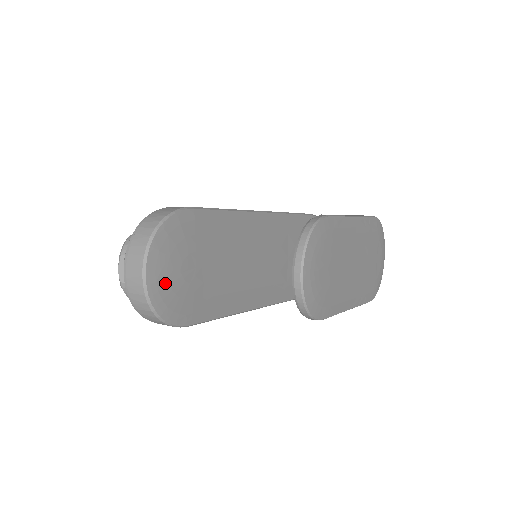
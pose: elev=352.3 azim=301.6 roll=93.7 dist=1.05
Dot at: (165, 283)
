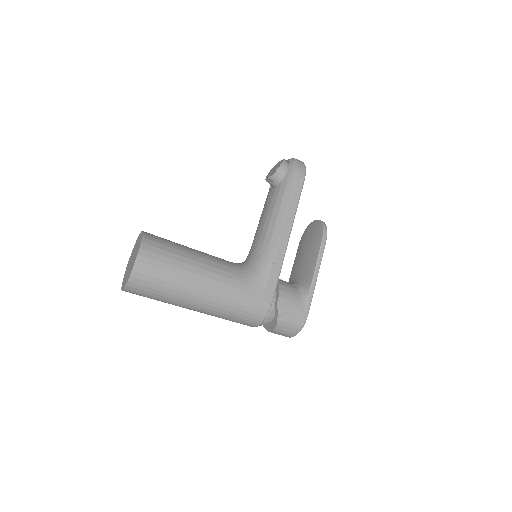
Dot at: occluded
